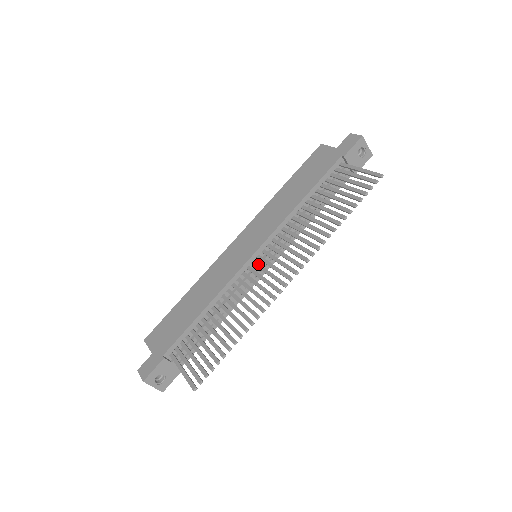
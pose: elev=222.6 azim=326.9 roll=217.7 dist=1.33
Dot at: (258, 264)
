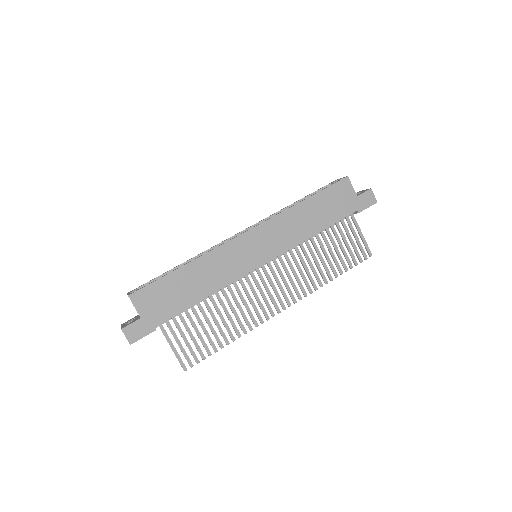
Dot at: (261, 274)
